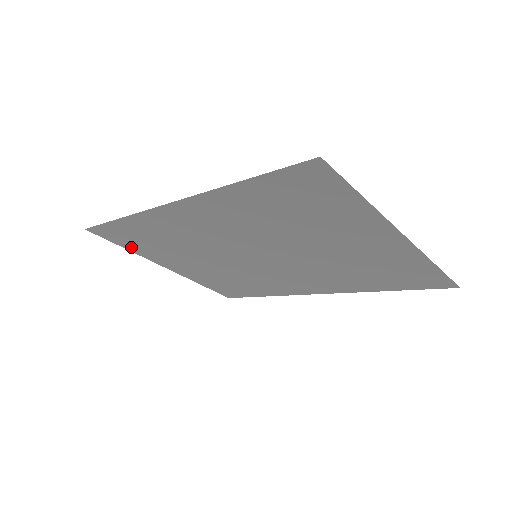
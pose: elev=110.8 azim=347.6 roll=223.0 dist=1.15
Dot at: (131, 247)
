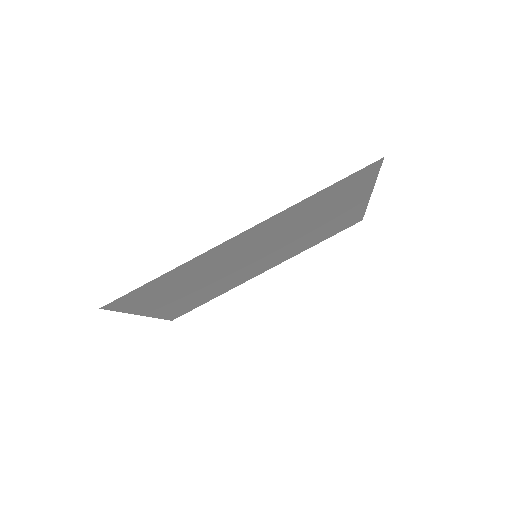
Dot at: (132, 306)
